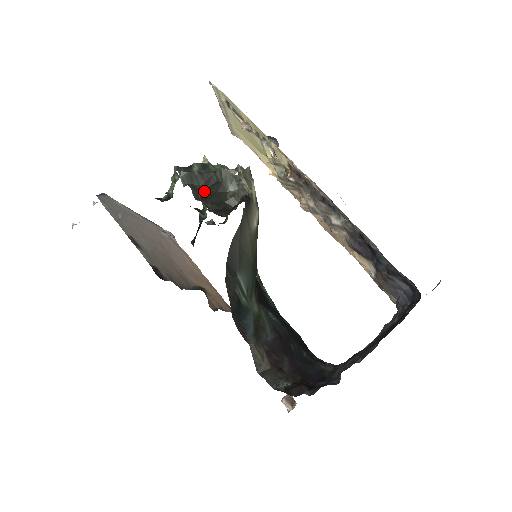
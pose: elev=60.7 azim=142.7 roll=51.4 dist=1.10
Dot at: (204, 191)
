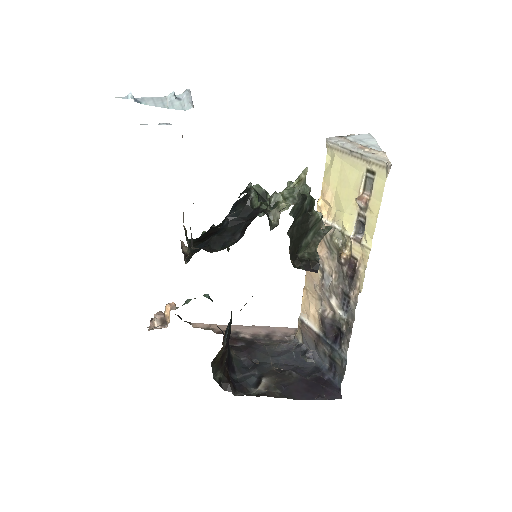
Dot at: (296, 227)
